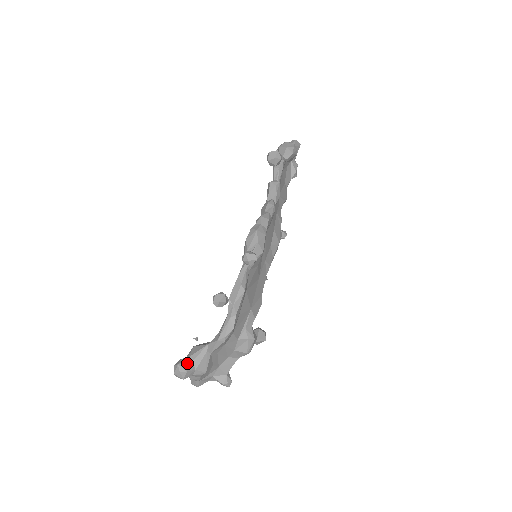
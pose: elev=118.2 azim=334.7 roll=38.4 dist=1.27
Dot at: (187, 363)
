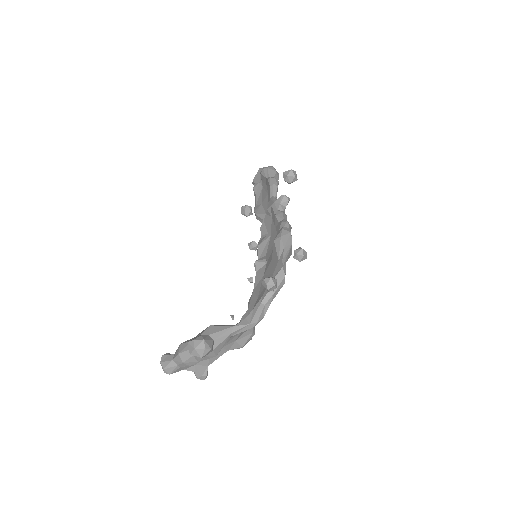
Dot at: (210, 341)
